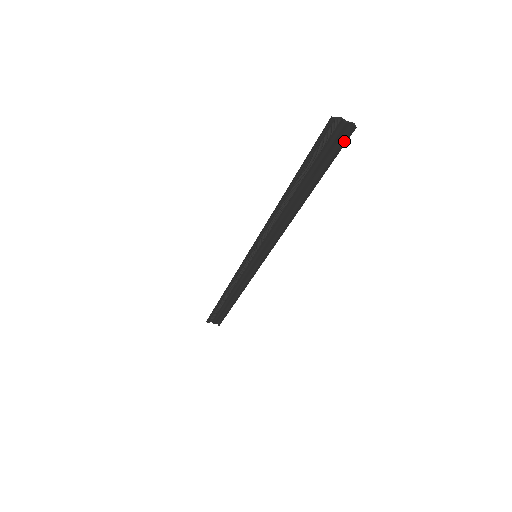
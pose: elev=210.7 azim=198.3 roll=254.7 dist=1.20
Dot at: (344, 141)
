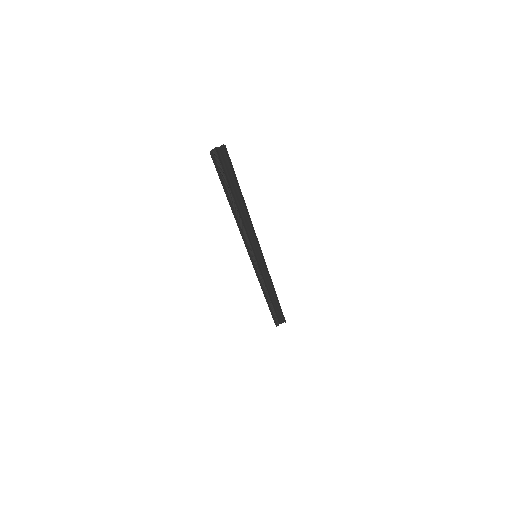
Dot at: (228, 157)
